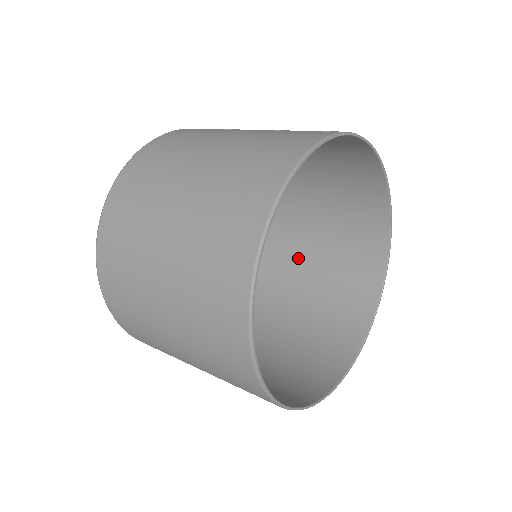
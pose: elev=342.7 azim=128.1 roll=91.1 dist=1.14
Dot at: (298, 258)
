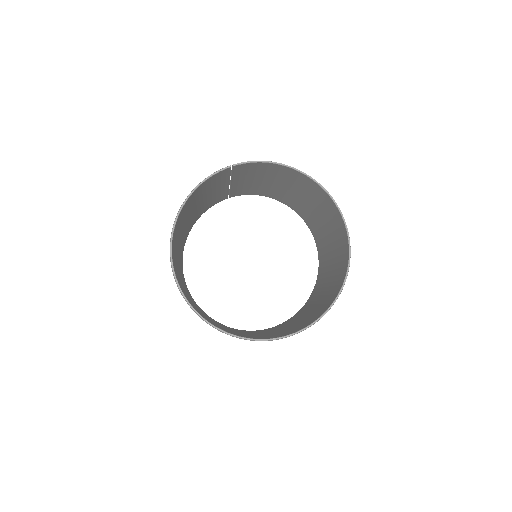
Dot at: (328, 257)
